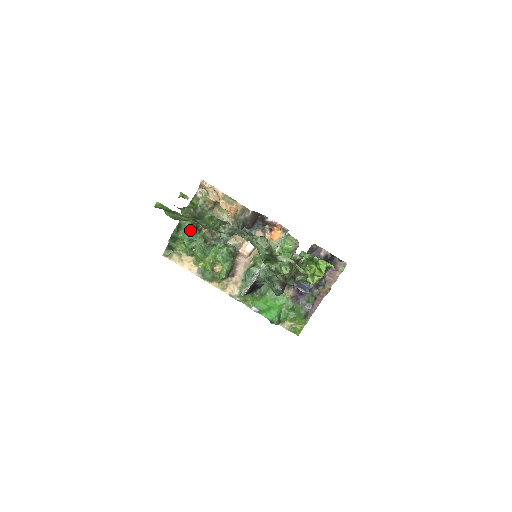
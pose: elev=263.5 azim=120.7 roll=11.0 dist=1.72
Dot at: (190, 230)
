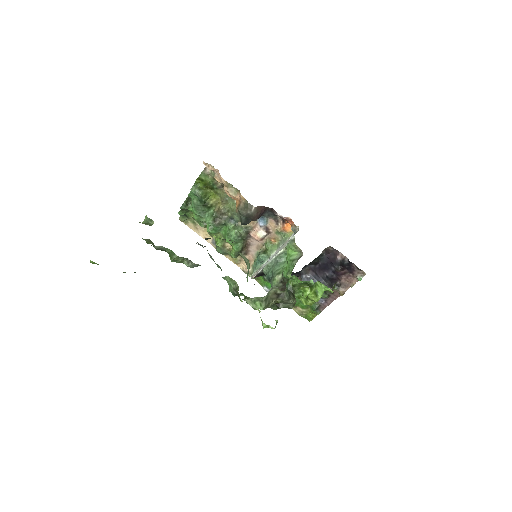
Dot at: (198, 207)
